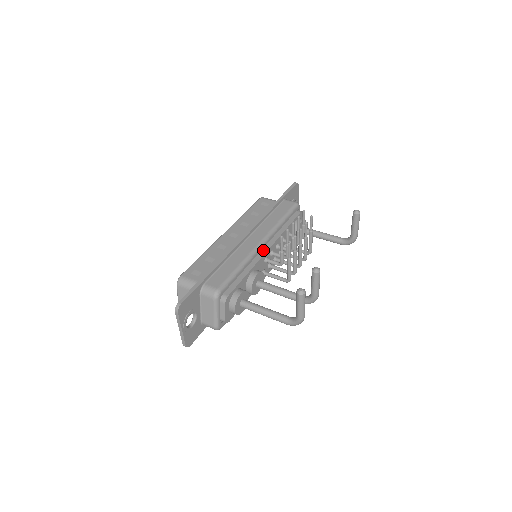
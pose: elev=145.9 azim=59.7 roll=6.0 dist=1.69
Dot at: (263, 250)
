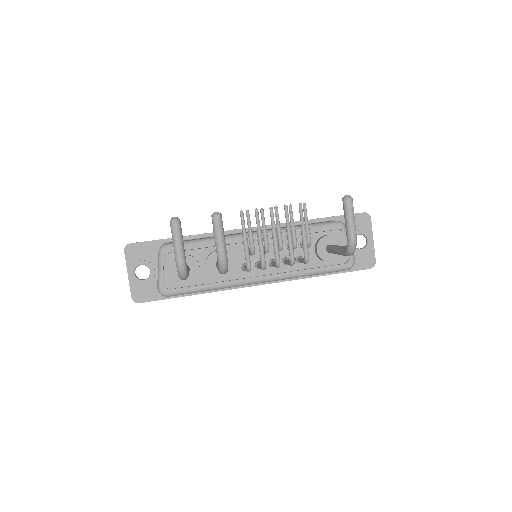
Dot at: occluded
